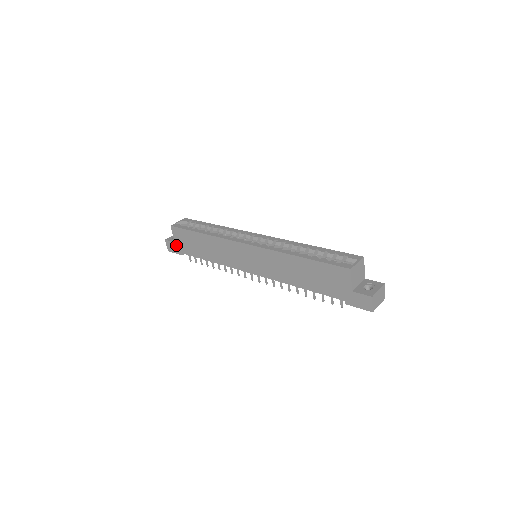
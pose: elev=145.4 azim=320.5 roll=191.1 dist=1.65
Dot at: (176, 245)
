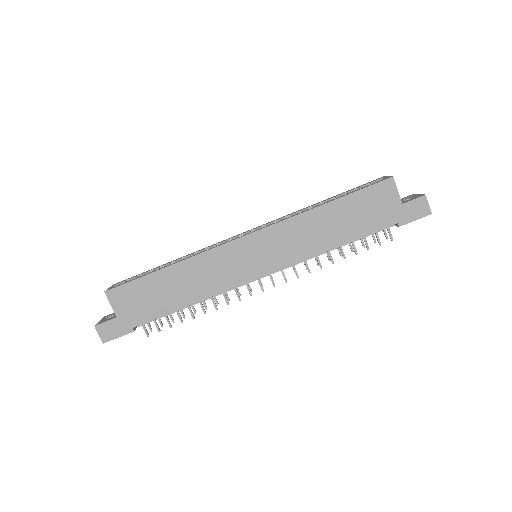
Dot at: (119, 320)
